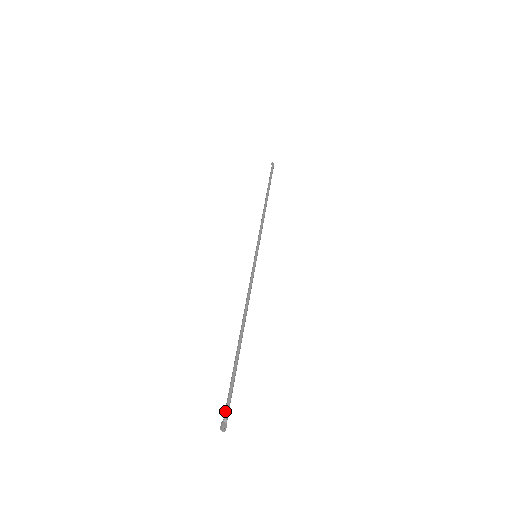
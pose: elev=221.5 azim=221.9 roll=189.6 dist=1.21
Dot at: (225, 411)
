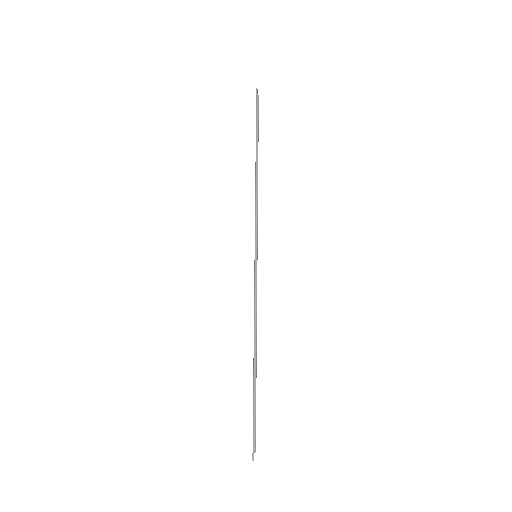
Dot at: (254, 444)
